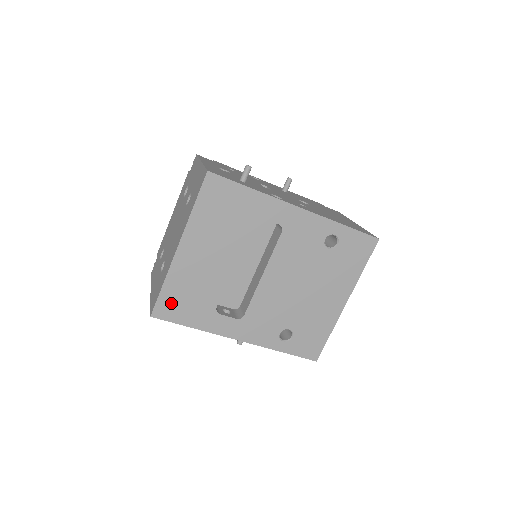
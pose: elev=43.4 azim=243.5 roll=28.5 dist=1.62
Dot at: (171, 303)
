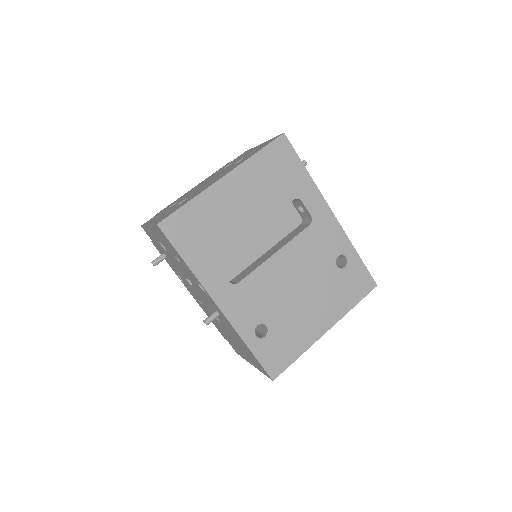
Dot at: (184, 224)
